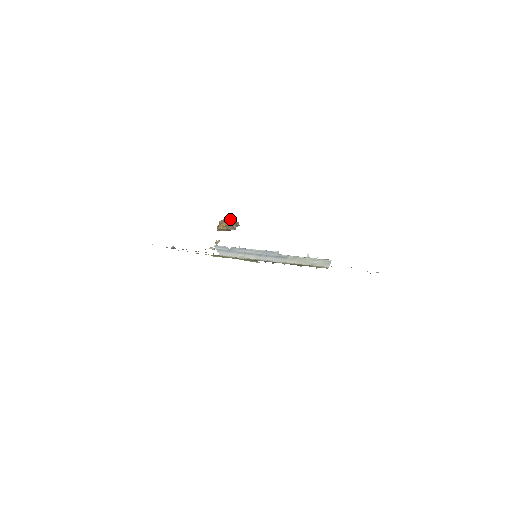
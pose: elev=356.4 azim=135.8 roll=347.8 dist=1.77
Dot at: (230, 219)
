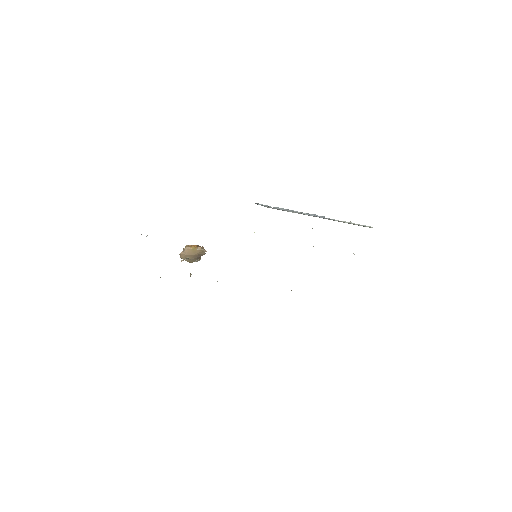
Dot at: occluded
